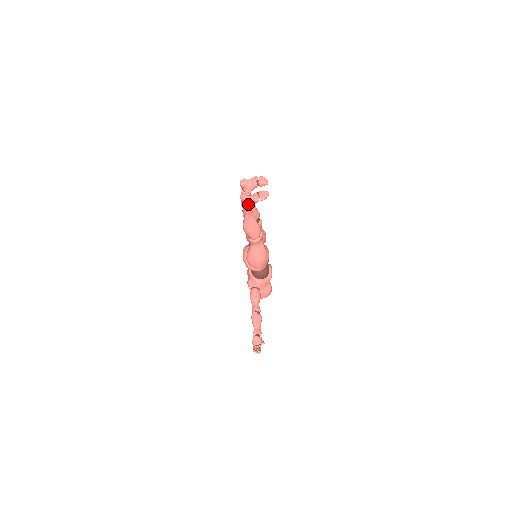
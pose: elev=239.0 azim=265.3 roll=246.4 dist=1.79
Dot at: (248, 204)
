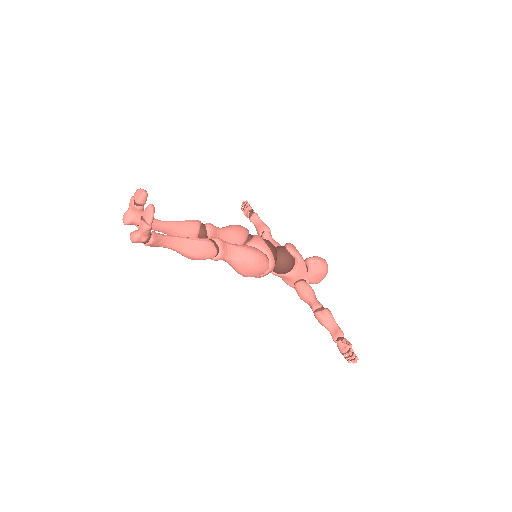
Dot at: (149, 239)
